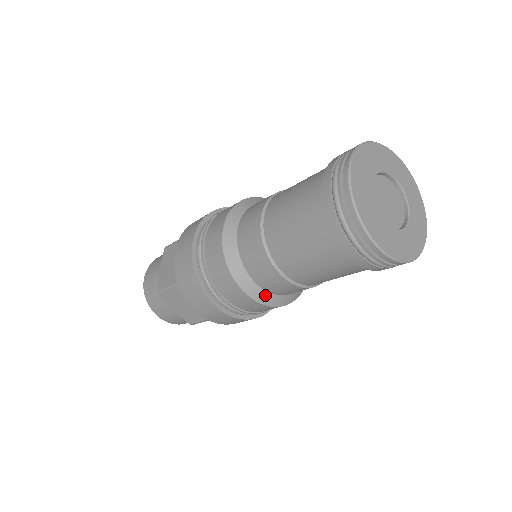
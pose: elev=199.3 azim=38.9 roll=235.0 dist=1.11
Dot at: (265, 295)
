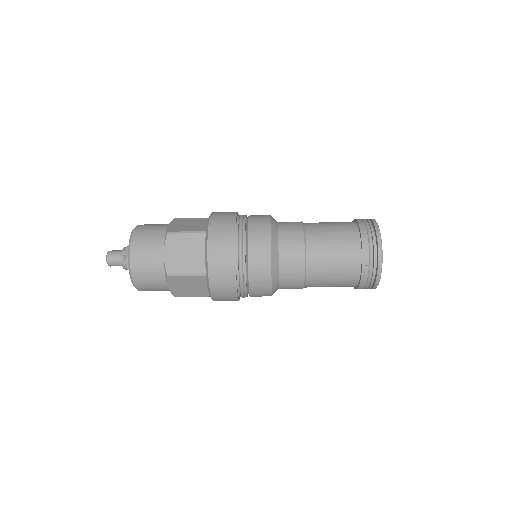
Dot at: occluded
